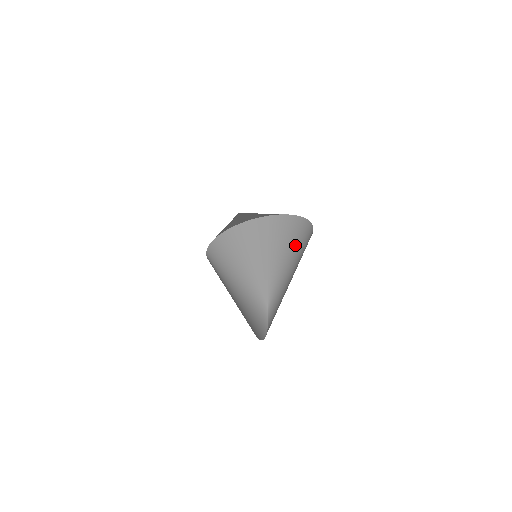
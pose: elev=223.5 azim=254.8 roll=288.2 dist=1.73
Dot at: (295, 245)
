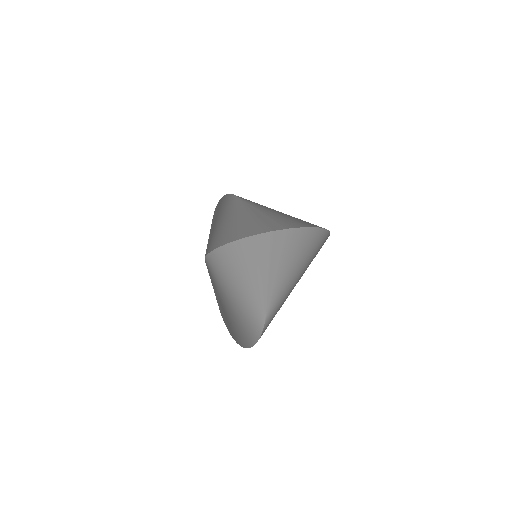
Dot at: (308, 255)
